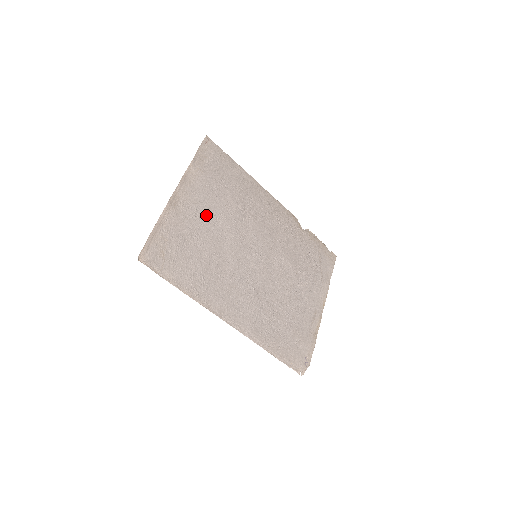
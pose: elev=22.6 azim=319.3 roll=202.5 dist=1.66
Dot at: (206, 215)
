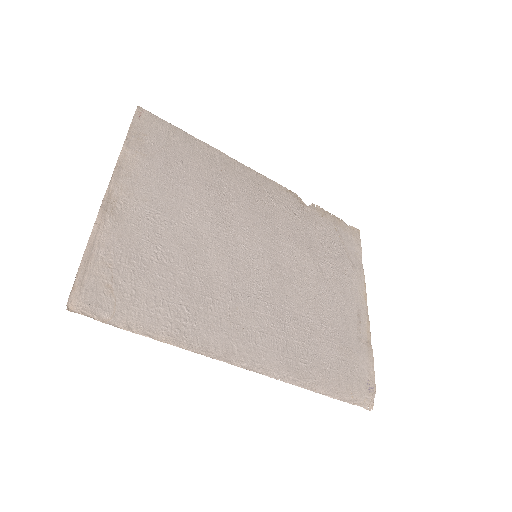
Dot at: (166, 215)
